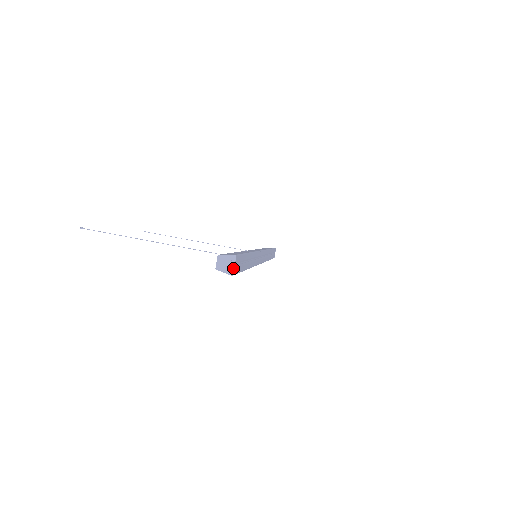
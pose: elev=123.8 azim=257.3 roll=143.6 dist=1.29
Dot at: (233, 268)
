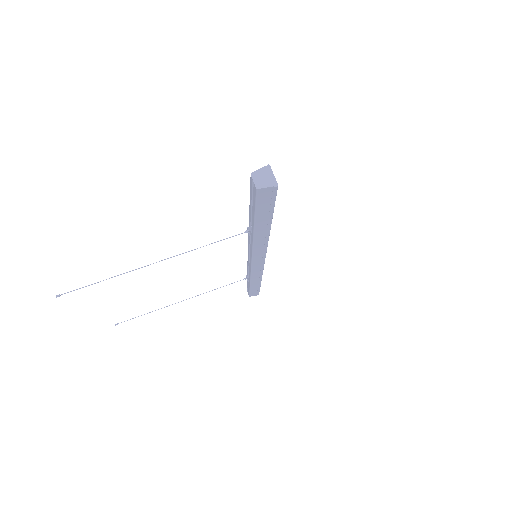
Dot at: (274, 178)
